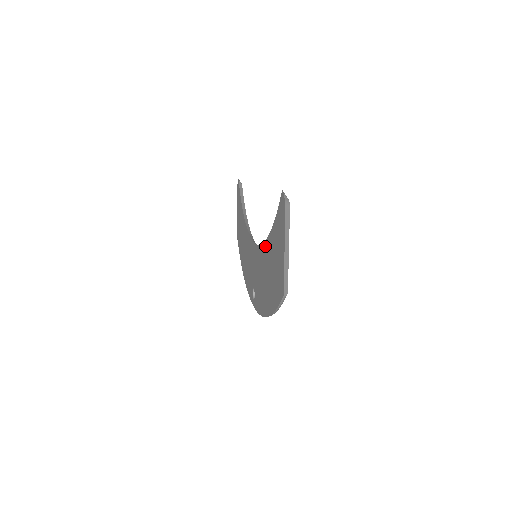
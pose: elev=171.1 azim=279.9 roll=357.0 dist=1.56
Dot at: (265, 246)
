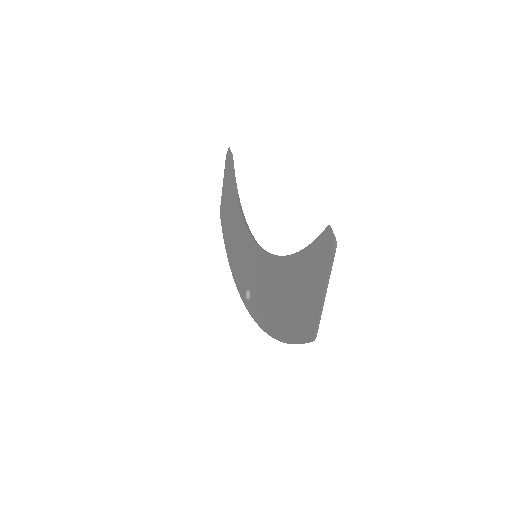
Dot at: (280, 262)
